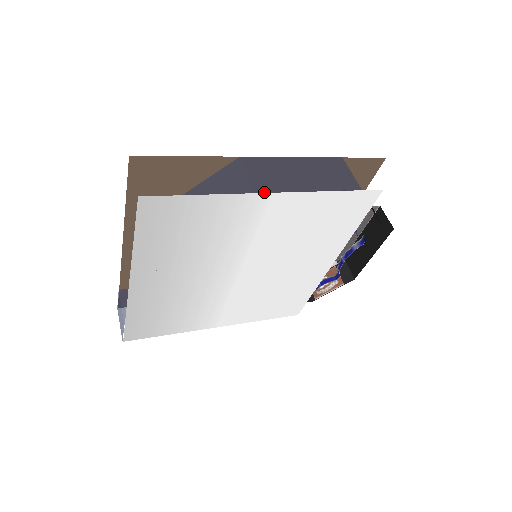
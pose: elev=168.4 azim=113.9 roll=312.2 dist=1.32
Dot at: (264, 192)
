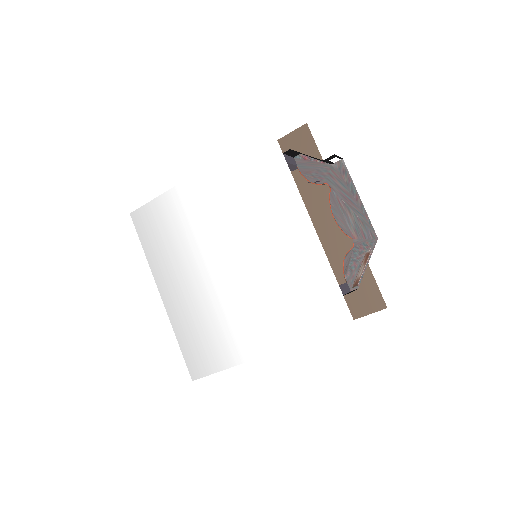
Dot at: (188, 178)
